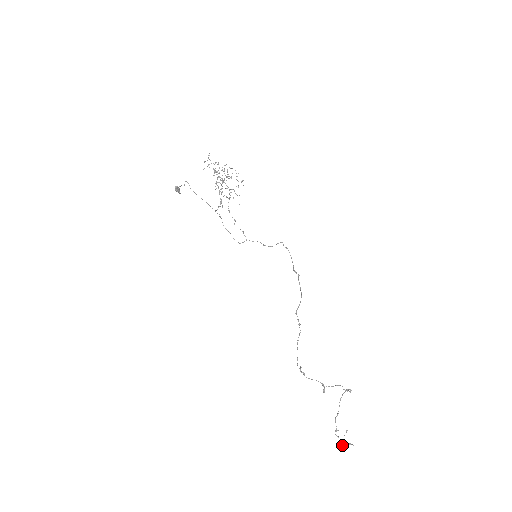
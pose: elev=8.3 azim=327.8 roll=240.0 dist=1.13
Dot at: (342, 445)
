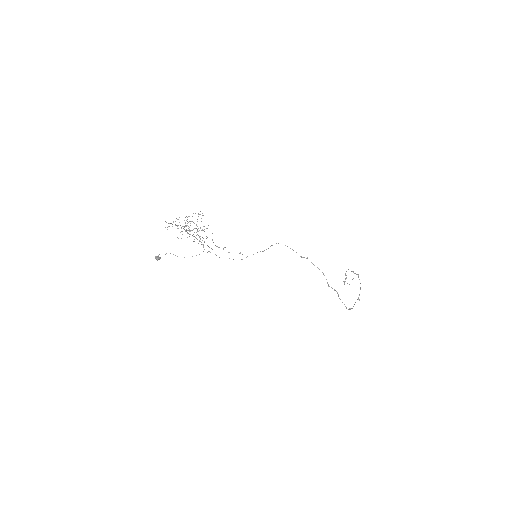
Dot at: (349, 284)
